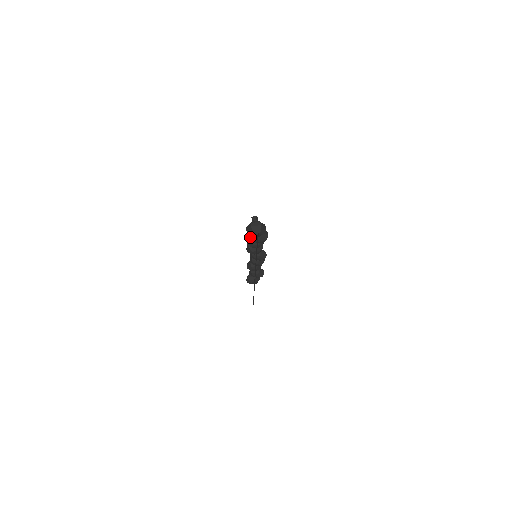
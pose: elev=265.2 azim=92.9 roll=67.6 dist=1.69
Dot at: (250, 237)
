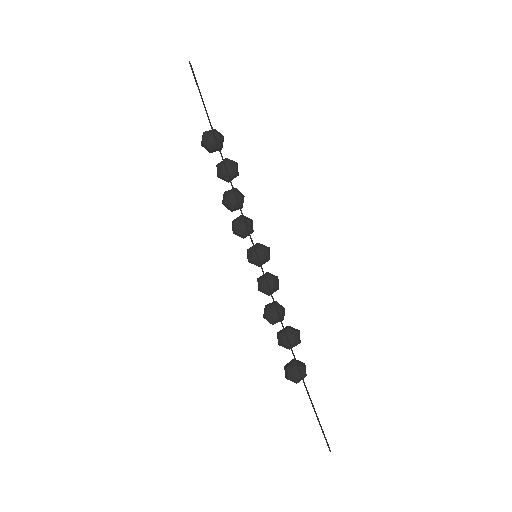
Dot at: (217, 175)
